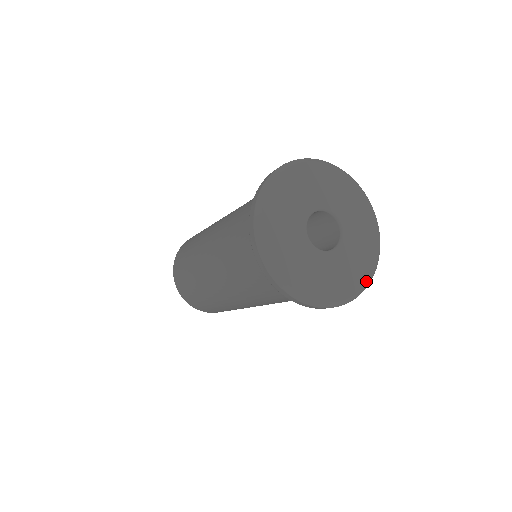
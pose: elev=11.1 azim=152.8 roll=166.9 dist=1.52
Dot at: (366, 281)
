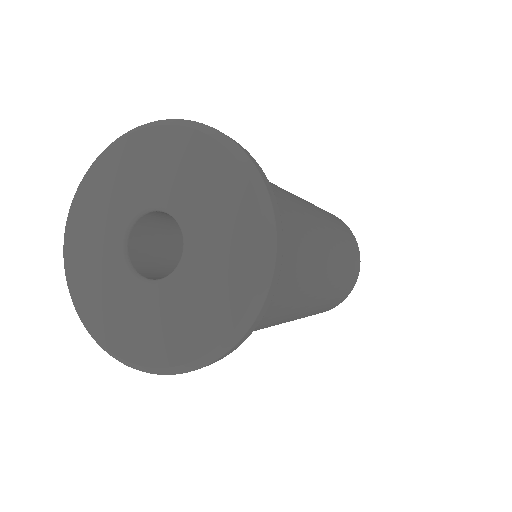
Dot at: (241, 311)
